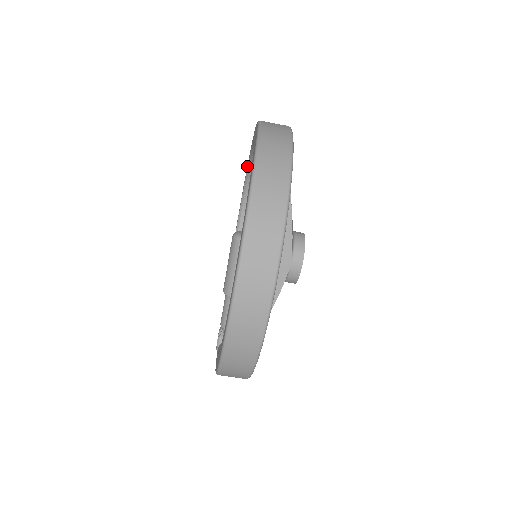
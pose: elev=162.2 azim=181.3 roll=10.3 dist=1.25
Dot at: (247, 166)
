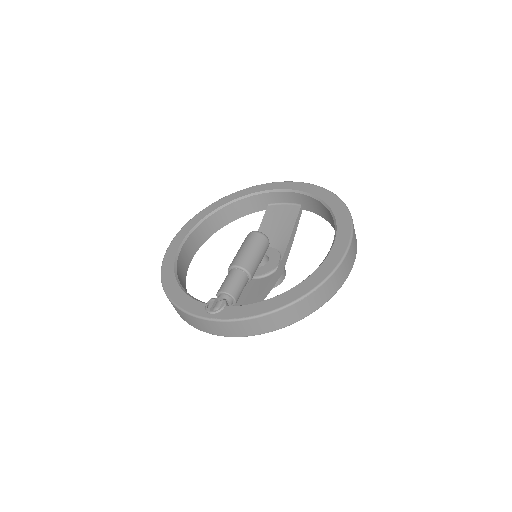
Dot at: (219, 203)
